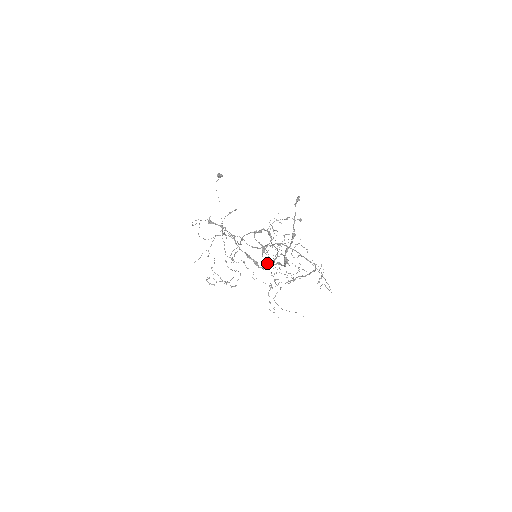
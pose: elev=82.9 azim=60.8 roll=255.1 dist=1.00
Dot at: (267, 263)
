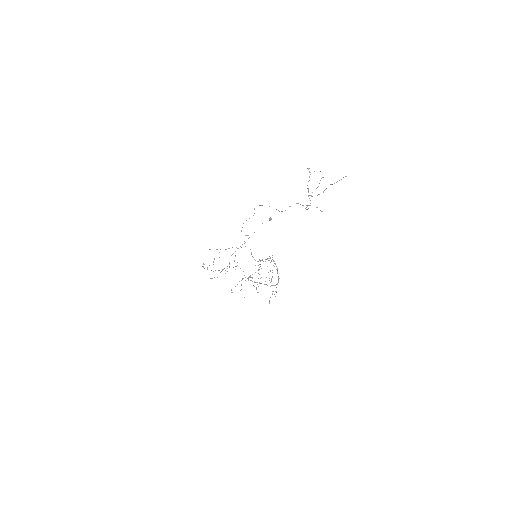
Dot at: occluded
